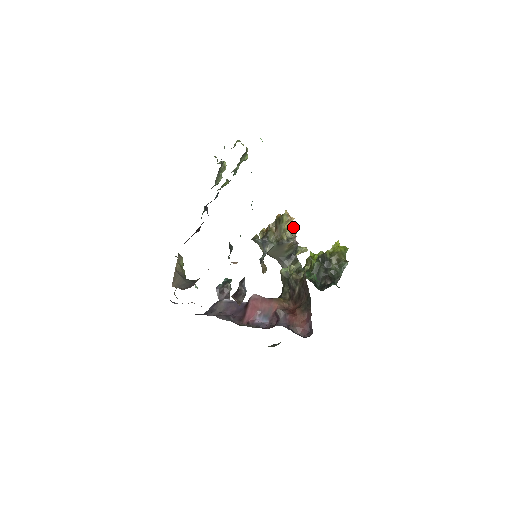
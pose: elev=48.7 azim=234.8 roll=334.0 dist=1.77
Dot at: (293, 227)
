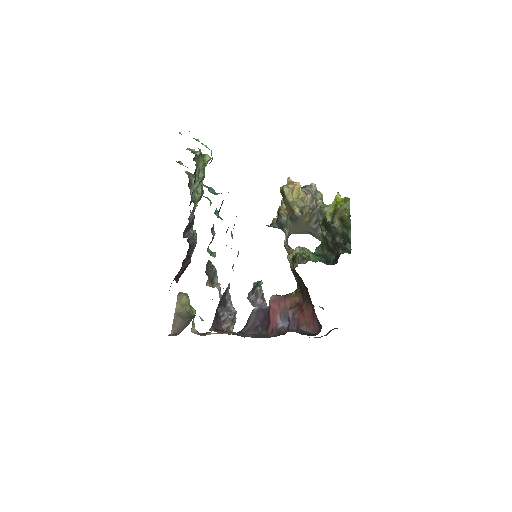
Dot at: (314, 186)
